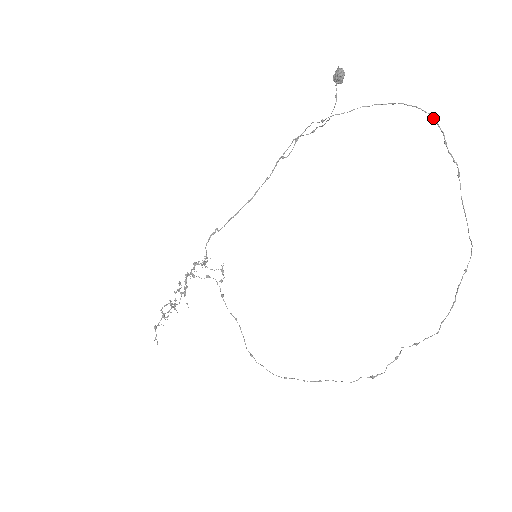
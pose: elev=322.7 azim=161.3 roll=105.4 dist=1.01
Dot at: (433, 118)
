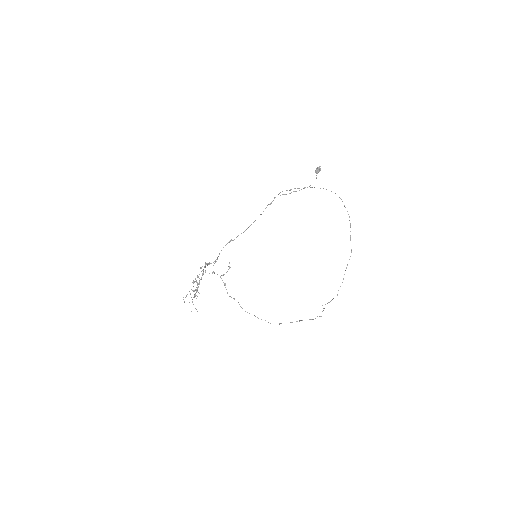
Dot at: occluded
